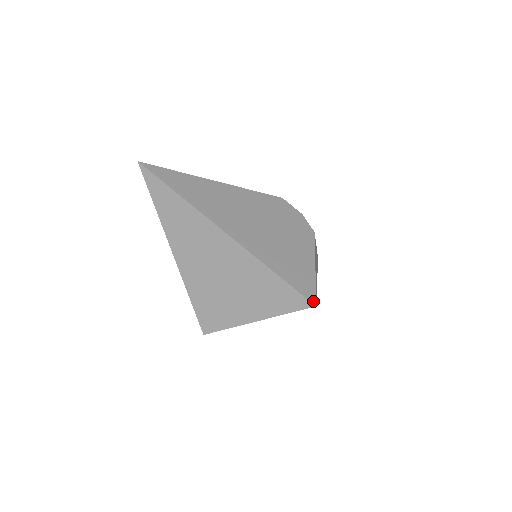
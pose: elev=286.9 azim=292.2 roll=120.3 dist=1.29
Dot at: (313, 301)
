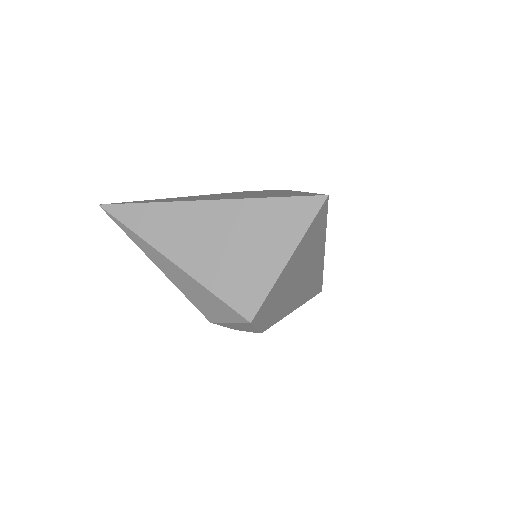
Dot at: (323, 195)
